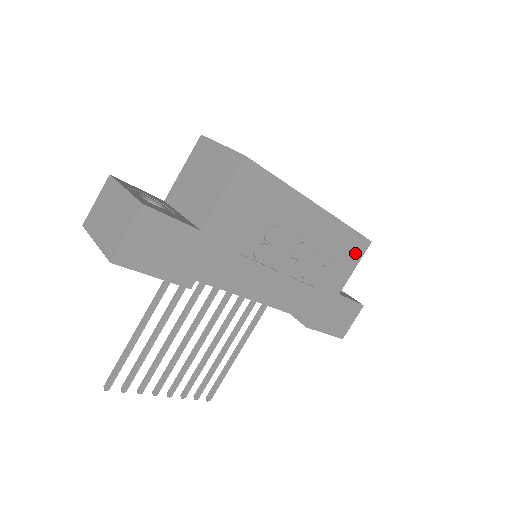
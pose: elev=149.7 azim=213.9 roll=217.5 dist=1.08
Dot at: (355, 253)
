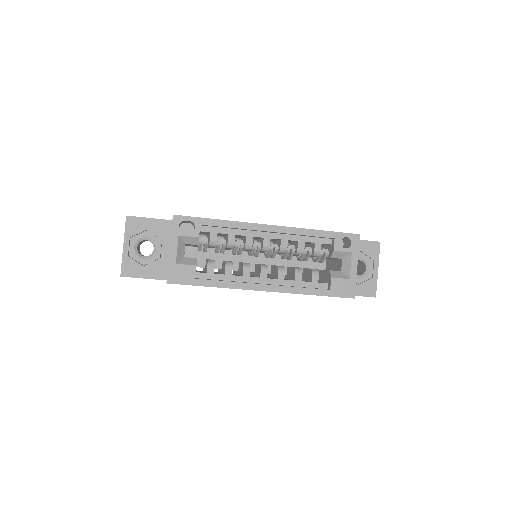
Dot at: occluded
